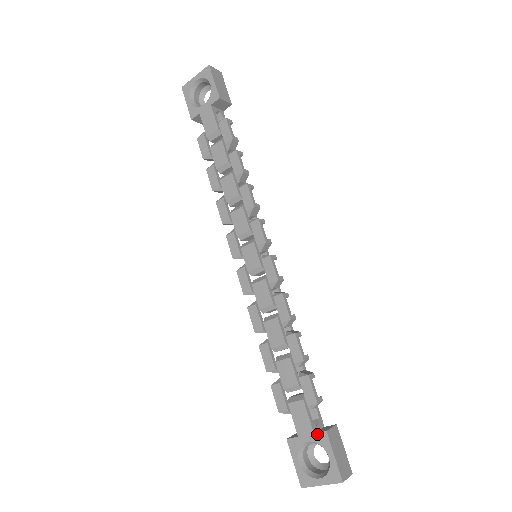
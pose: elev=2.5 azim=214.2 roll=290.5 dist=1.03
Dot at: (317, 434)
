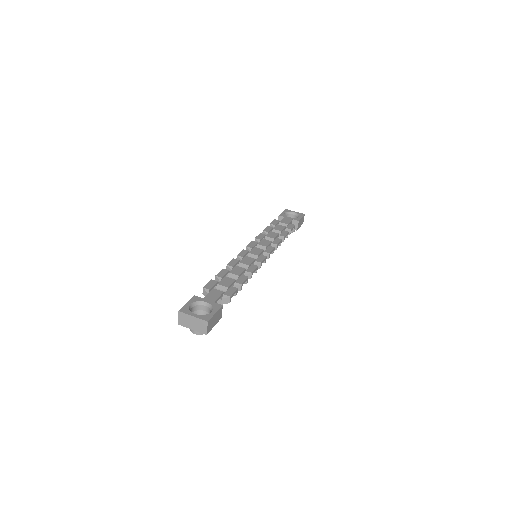
Dot at: (216, 303)
